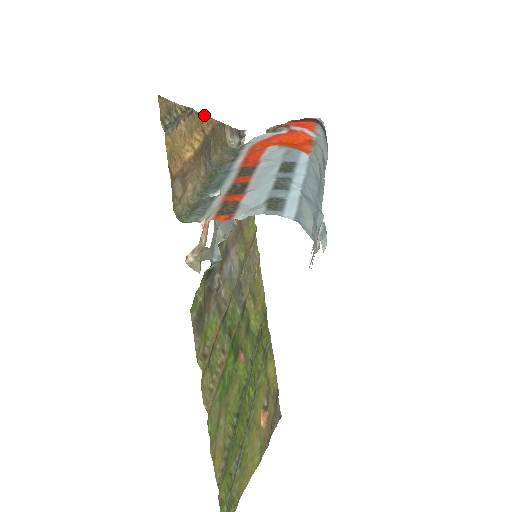
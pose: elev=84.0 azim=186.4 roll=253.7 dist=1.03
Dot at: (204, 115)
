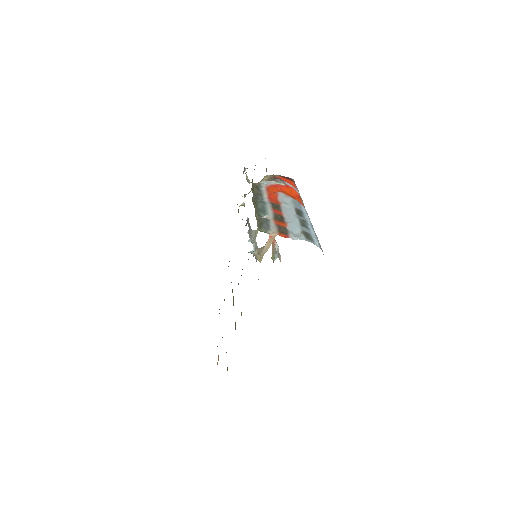
Dot at: occluded
